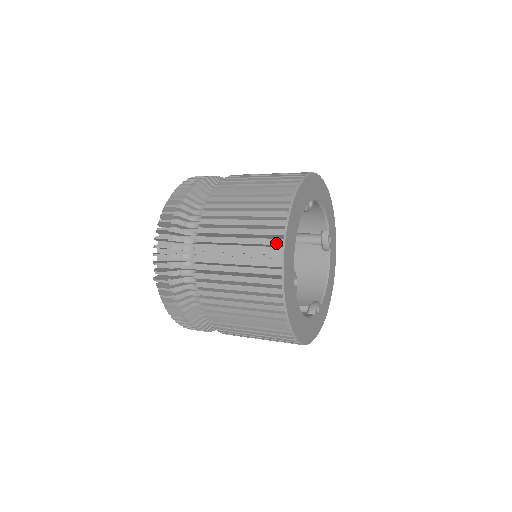
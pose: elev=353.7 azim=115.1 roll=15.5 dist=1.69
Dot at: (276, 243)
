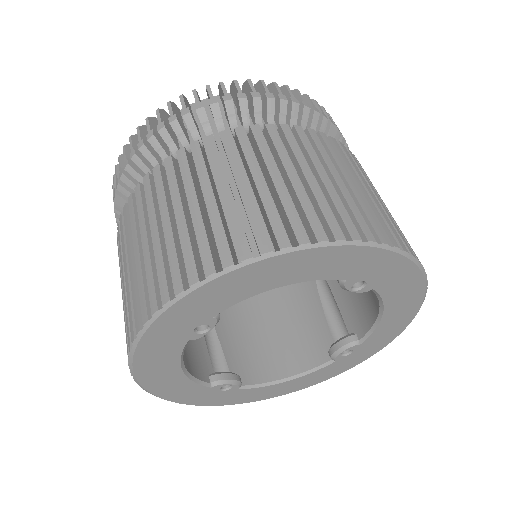
Dot at: occluded
